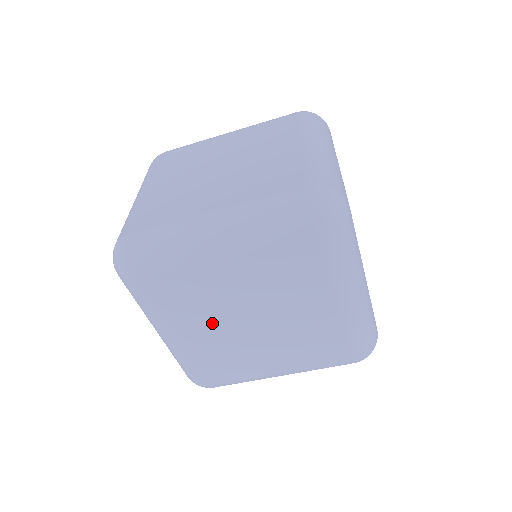
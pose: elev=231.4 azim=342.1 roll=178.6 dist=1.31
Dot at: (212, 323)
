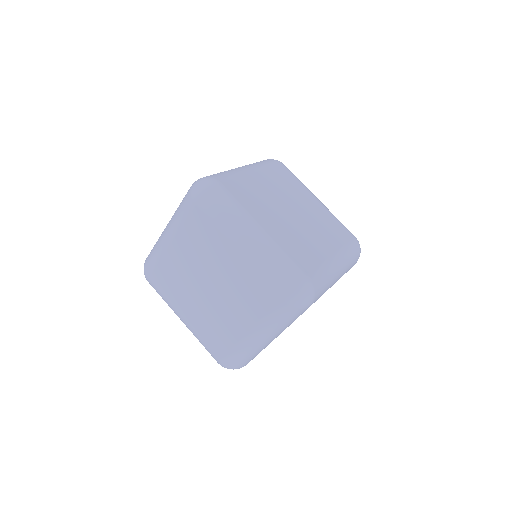
Dot at: (275, 215)
